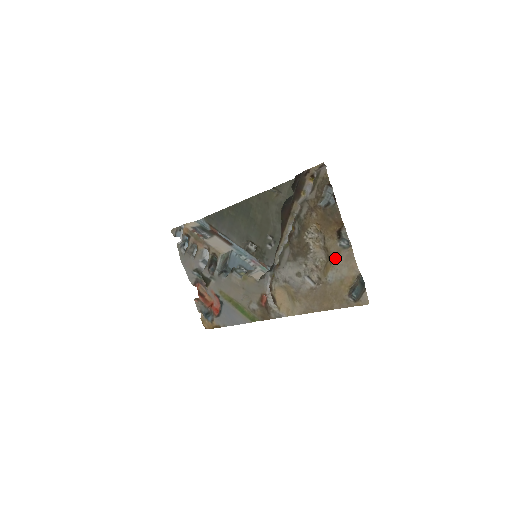
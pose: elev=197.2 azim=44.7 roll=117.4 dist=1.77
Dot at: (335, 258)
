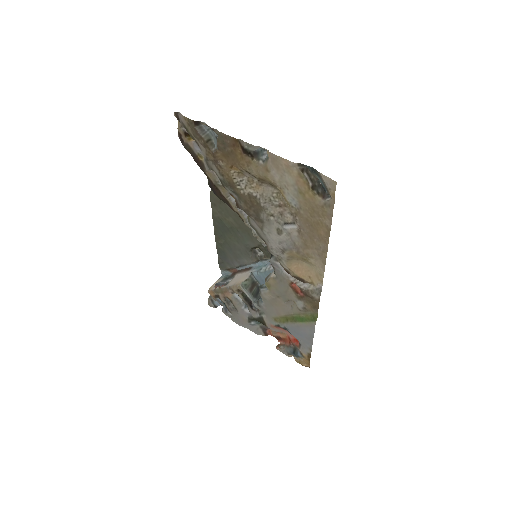
Dot at: (272, 178)
